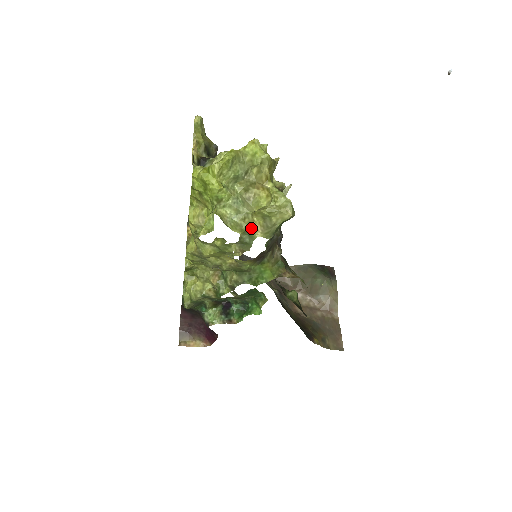
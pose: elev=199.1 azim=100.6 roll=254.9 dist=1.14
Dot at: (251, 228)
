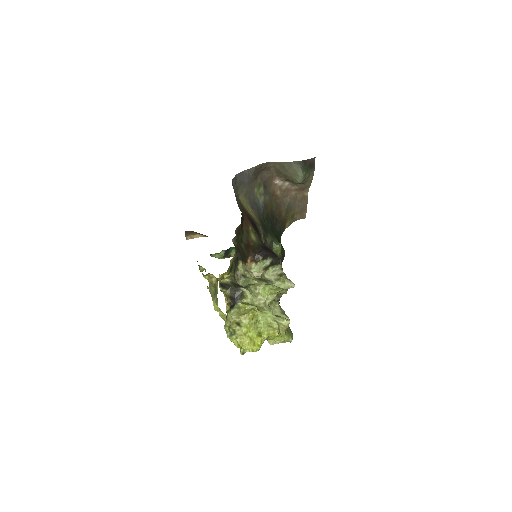
Dot at: occluded
